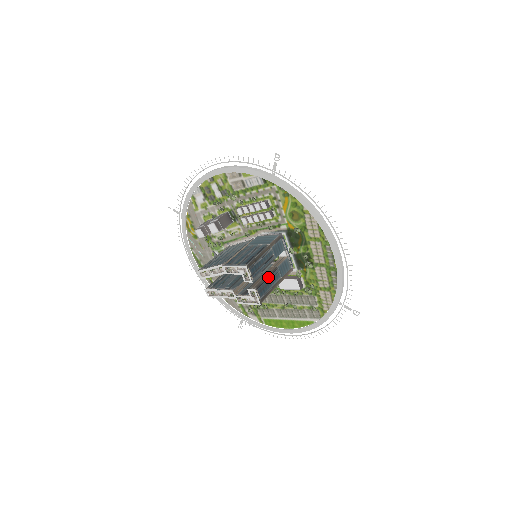
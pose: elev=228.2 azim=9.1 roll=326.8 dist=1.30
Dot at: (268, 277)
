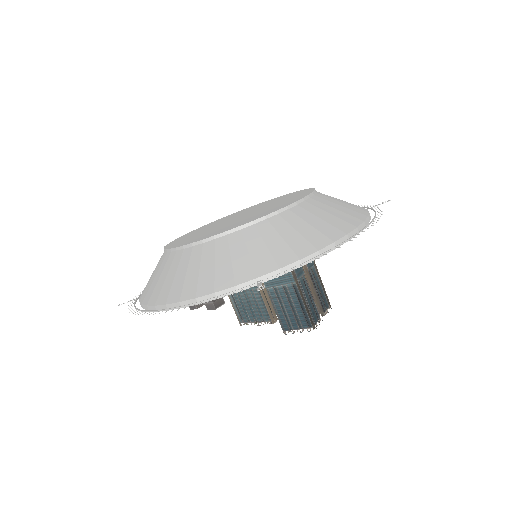
Dot at: (316, 290)
